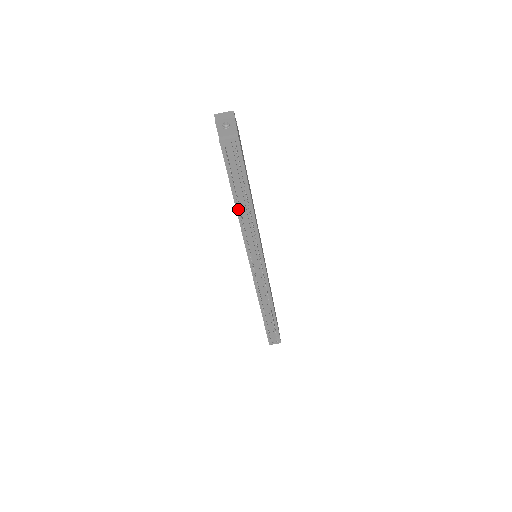
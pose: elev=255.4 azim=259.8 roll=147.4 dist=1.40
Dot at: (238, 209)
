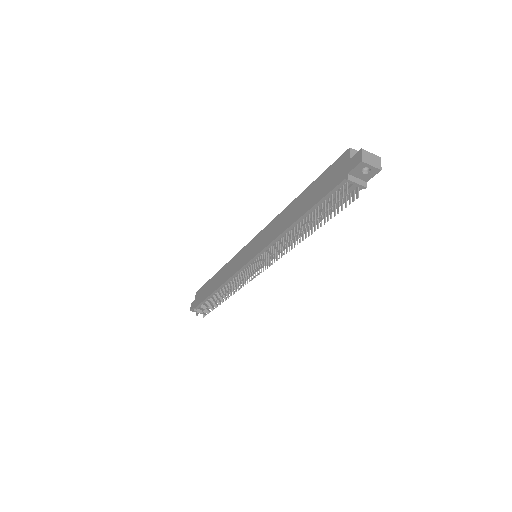
Dot at: (291, 227)
